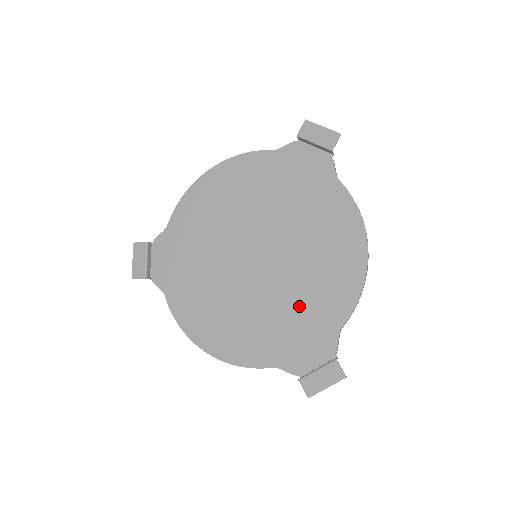
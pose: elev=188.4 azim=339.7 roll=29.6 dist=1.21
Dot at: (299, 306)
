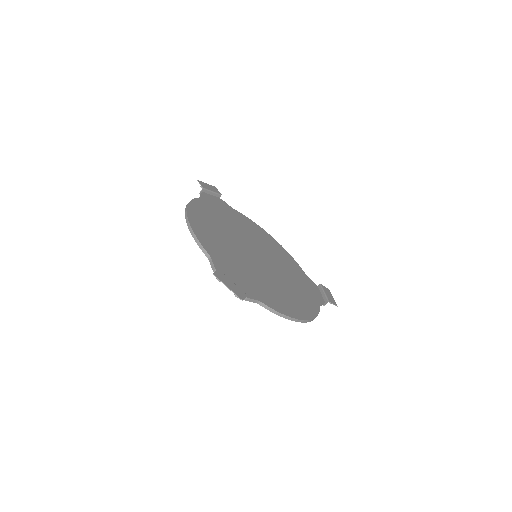
Dot at: (253, 277)
